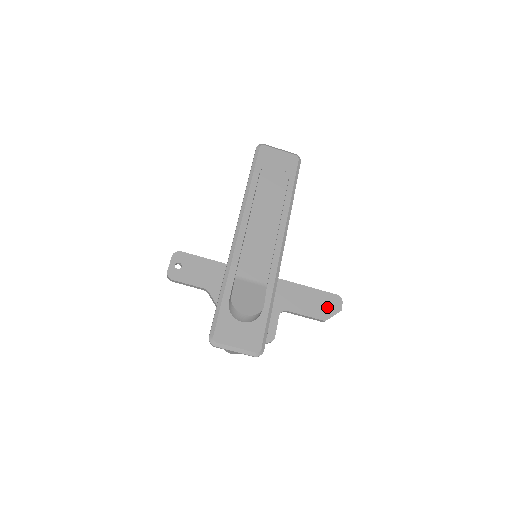
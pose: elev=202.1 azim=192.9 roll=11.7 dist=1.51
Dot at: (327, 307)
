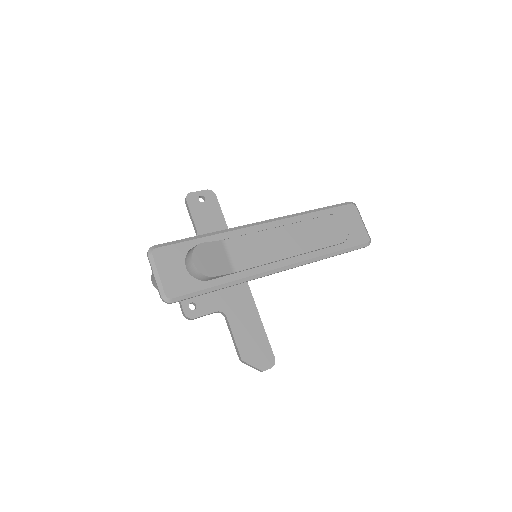
Dot at: (256, 354)
